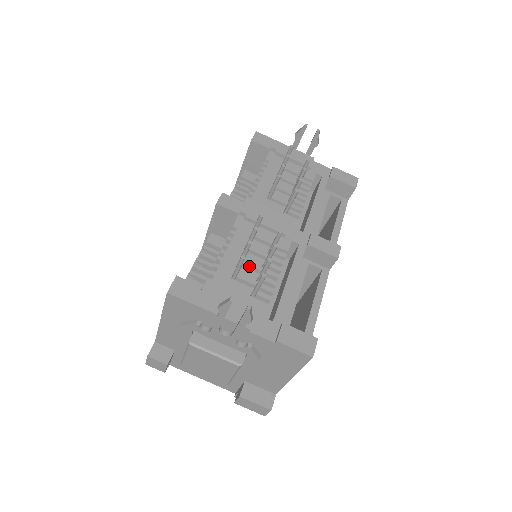
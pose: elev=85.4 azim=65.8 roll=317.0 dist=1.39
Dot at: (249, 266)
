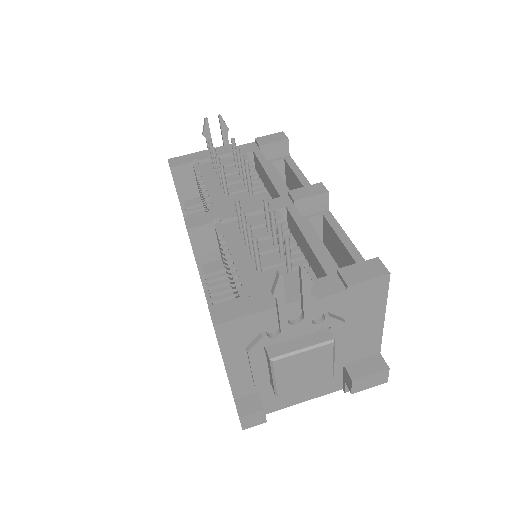
Dot at: (263, 253)
